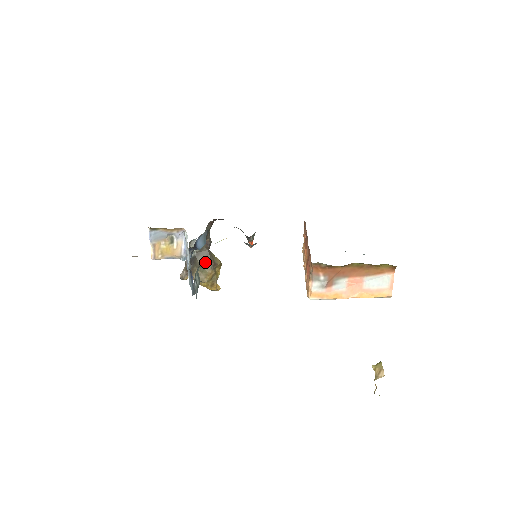
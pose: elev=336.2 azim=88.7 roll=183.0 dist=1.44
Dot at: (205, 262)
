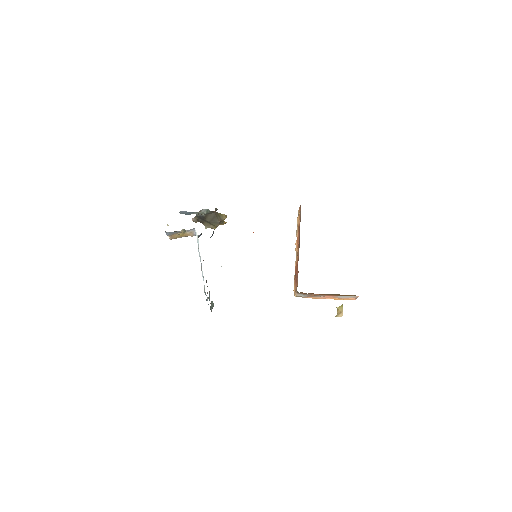
Dot at: (213, 221)
